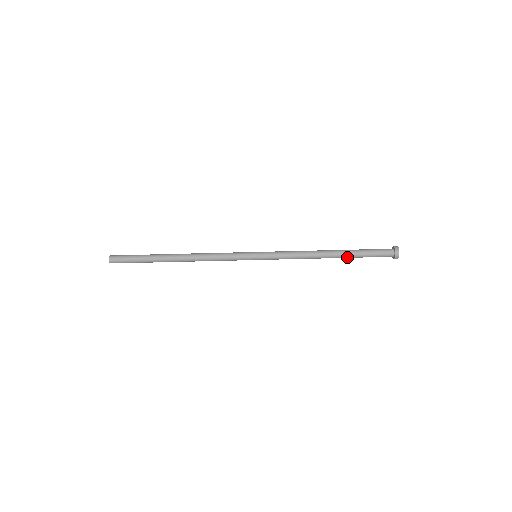
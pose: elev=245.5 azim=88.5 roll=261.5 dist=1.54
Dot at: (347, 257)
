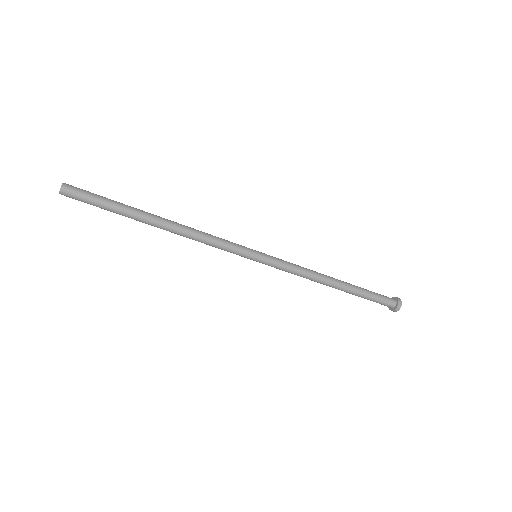
Dot at: (351, 292)
